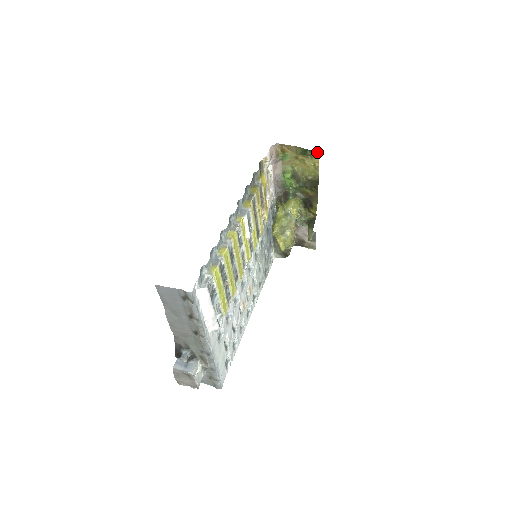
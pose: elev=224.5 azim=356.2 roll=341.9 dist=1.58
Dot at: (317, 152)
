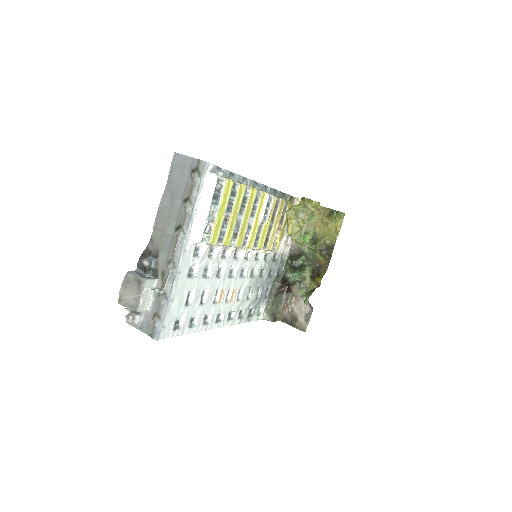
Dot at: (343, 215)
